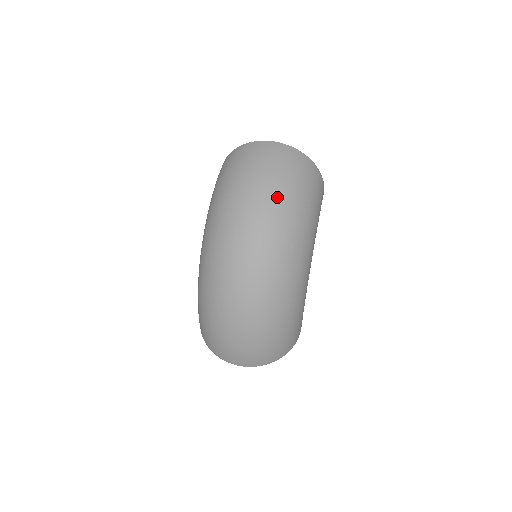
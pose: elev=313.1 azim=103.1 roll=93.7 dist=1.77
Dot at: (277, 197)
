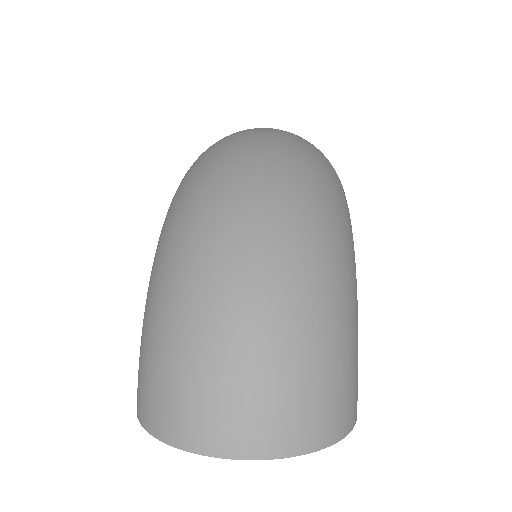
Dot at: (290, 137)
